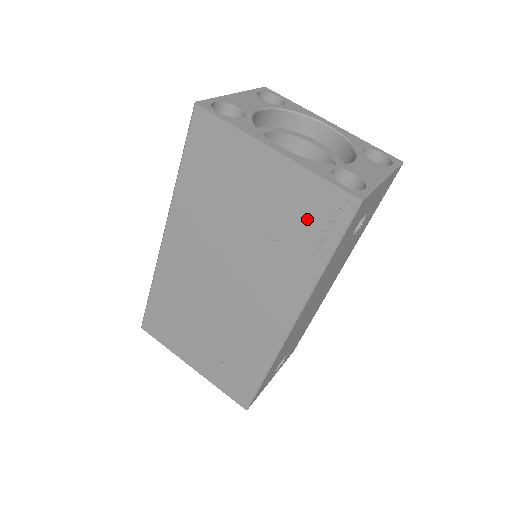
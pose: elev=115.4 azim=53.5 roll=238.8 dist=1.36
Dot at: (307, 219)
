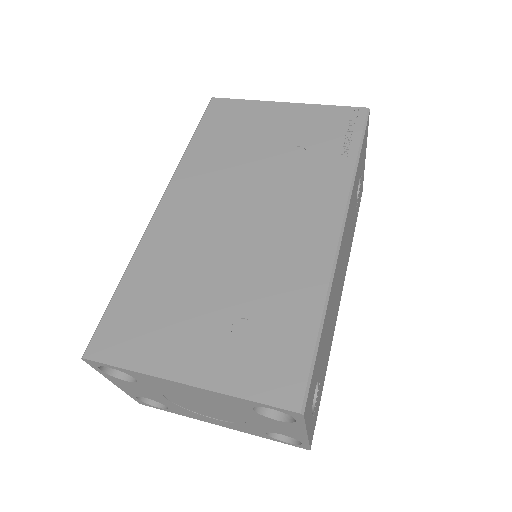
Dot at: (329, 132)
